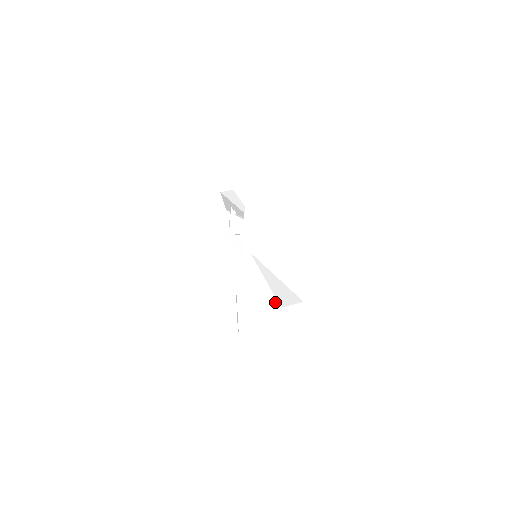
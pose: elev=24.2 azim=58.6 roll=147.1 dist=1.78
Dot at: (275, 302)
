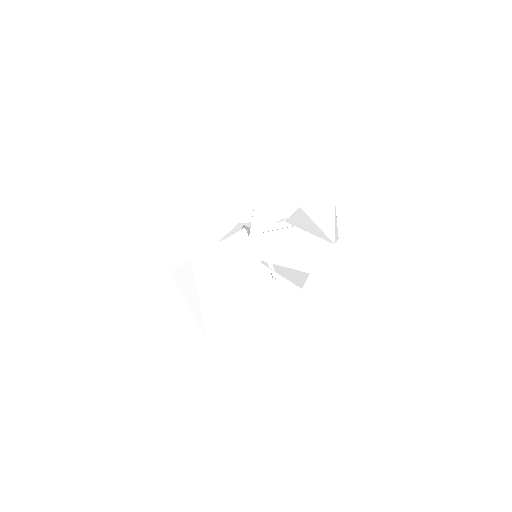
Dot at: occluded
